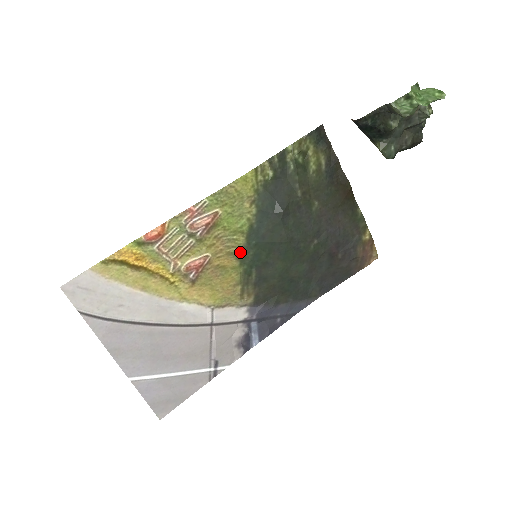
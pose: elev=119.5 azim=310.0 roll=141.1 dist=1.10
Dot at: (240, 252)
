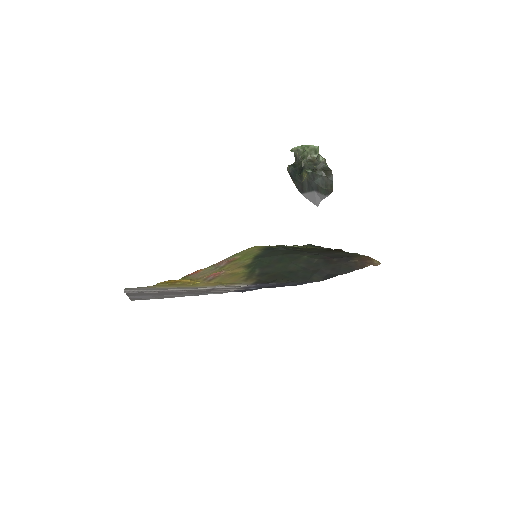
Dot at: (248, 265)
